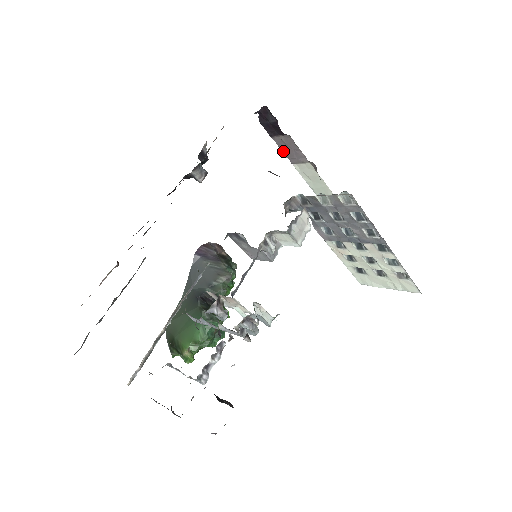
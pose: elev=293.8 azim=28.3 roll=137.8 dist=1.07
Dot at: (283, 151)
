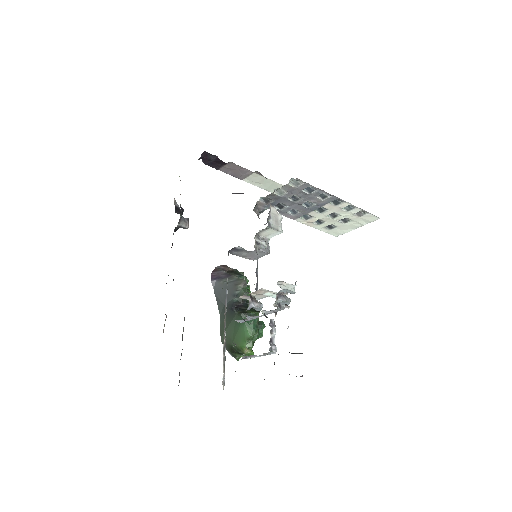
Dot at: (231, 175)
